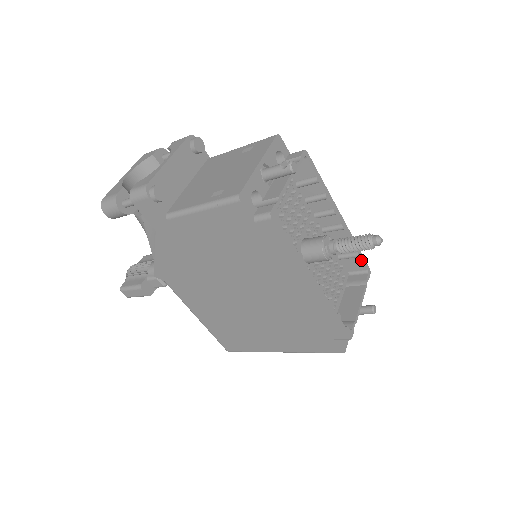
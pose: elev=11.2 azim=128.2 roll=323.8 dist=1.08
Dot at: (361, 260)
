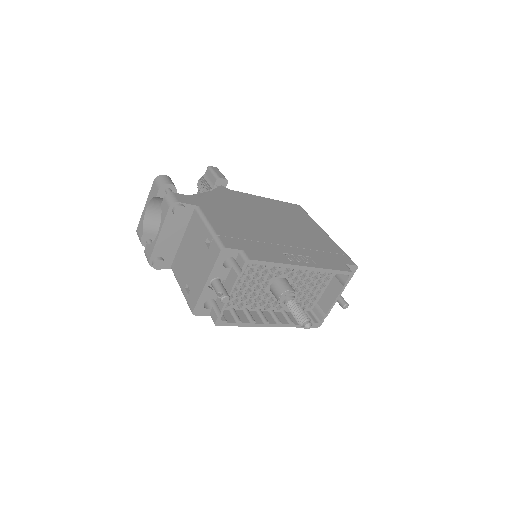
Dot at: (339, 273)
